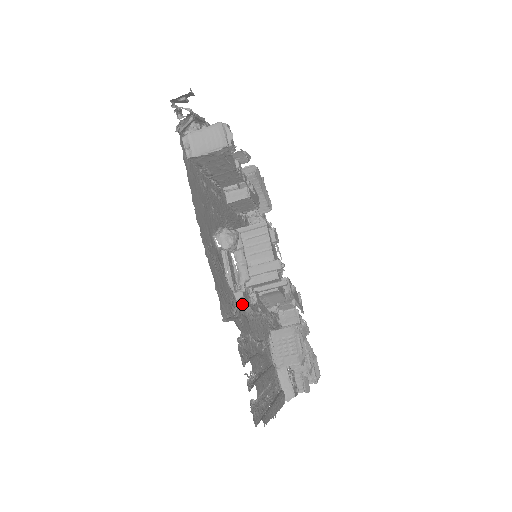
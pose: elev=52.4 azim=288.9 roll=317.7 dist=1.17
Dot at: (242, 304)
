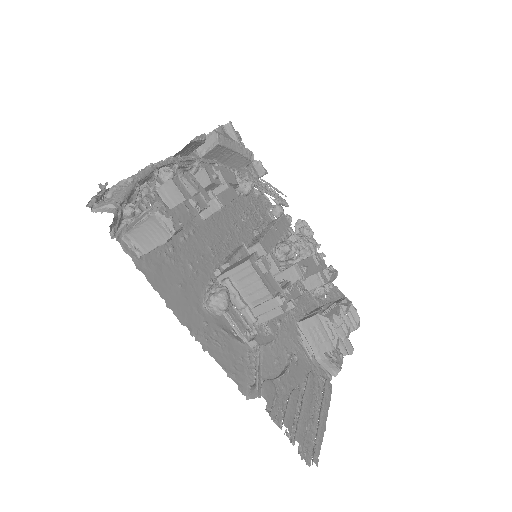
Dot at: (259, 358)
